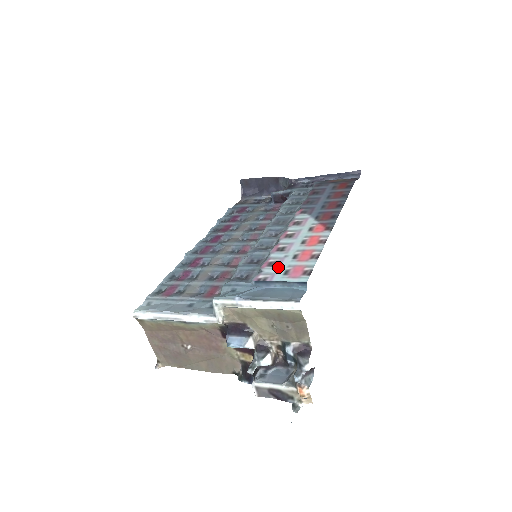
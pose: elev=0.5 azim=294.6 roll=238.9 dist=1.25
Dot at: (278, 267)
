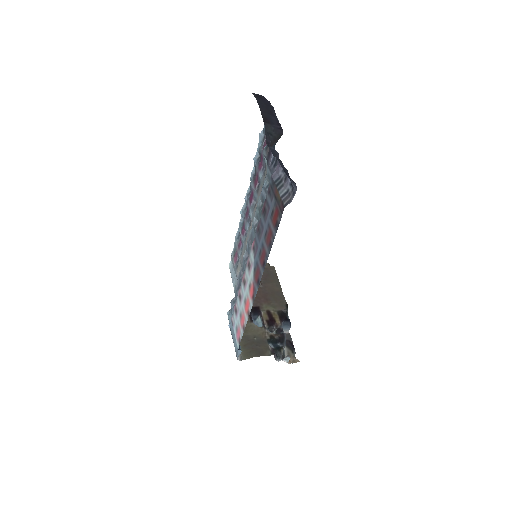
Dot at: (236, 318)
